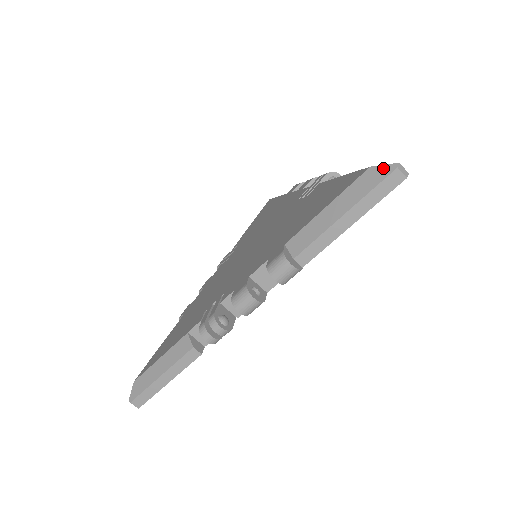
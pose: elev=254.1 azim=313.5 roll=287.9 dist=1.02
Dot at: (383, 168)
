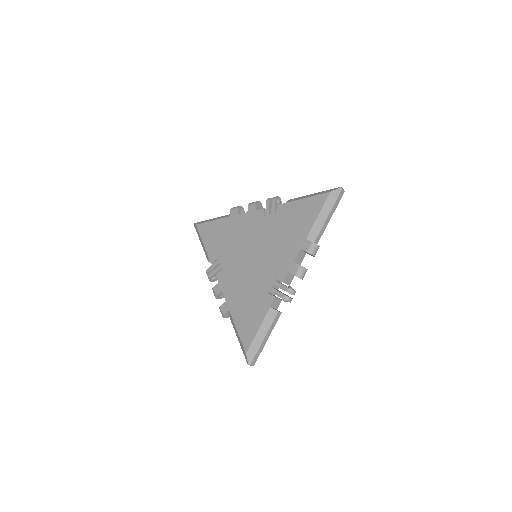
Dot at: (247, 359)
